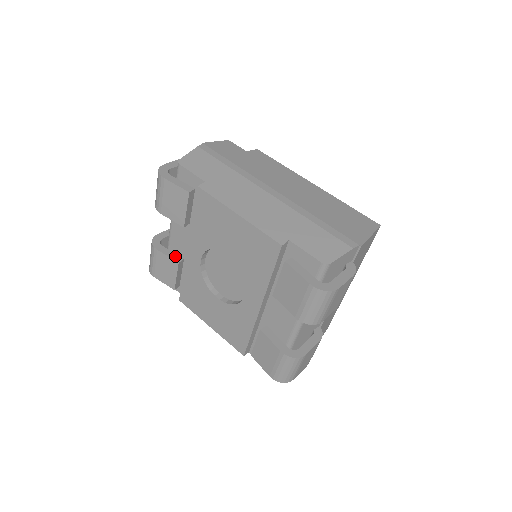
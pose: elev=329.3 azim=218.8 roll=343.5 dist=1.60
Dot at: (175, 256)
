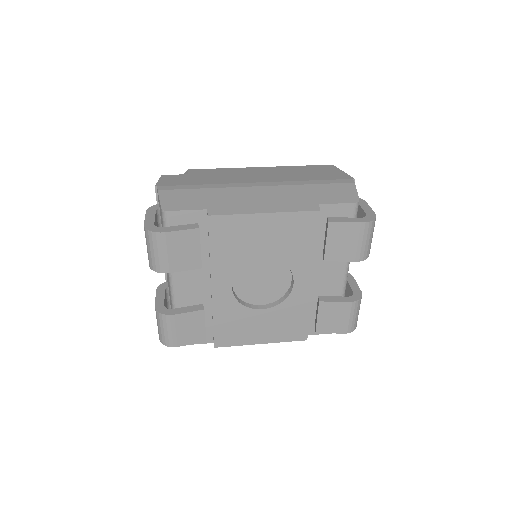
Dot at: (194, 307)
